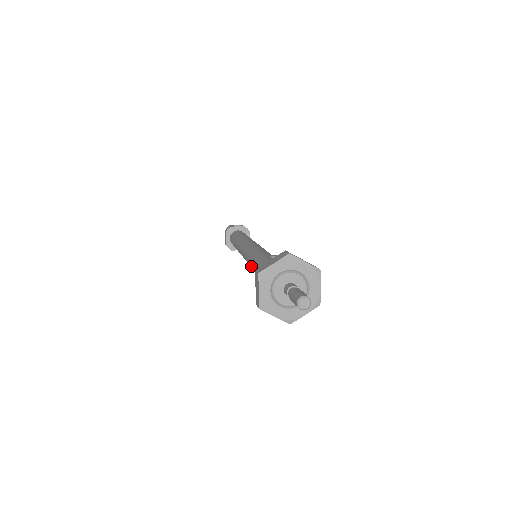
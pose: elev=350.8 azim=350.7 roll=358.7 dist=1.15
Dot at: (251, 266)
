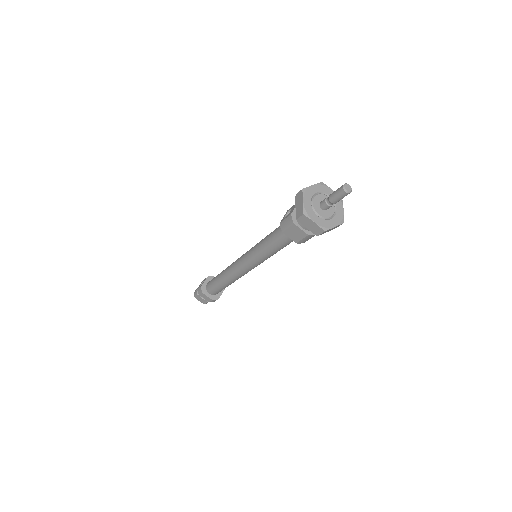
Dot at: (267, 255)
